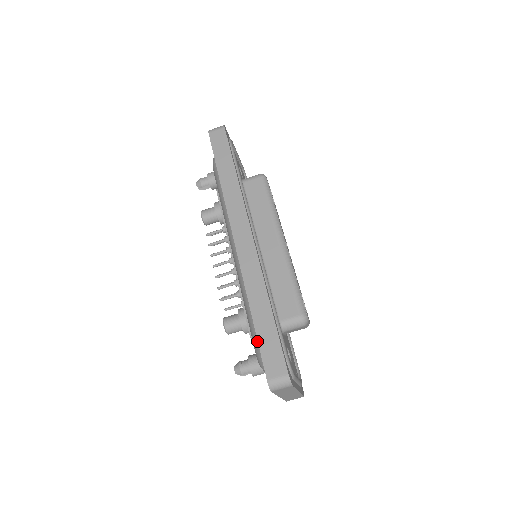
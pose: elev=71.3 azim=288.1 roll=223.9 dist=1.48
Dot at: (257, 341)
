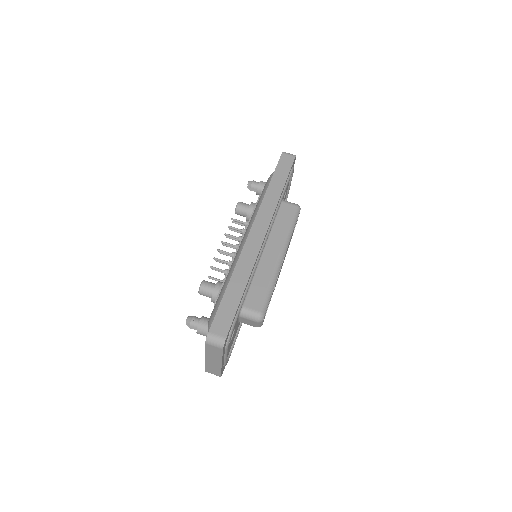
Dot at: (218, 306)
